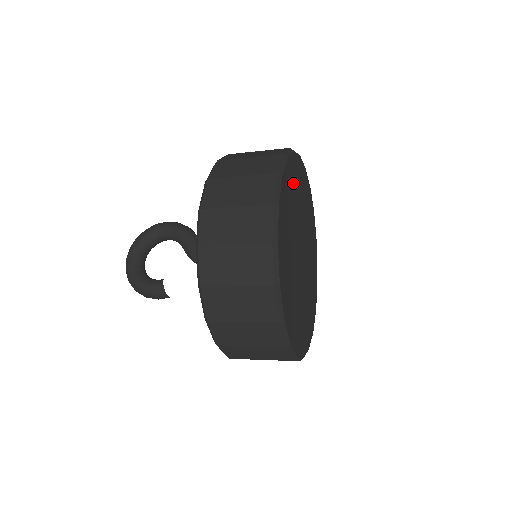
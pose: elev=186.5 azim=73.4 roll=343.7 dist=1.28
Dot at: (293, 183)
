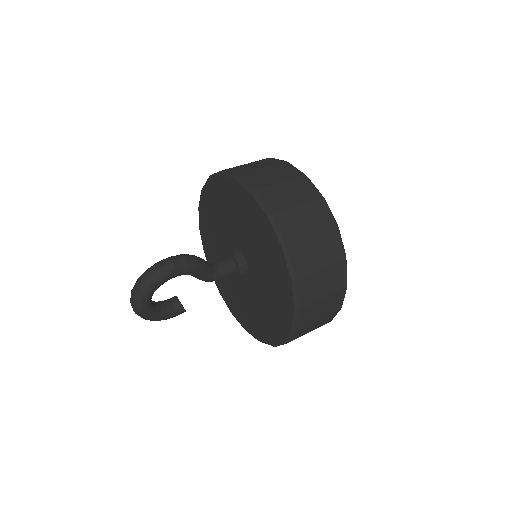
Dot at: occluded
